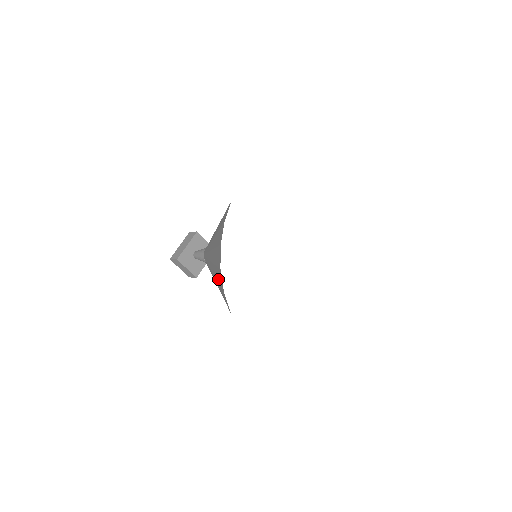
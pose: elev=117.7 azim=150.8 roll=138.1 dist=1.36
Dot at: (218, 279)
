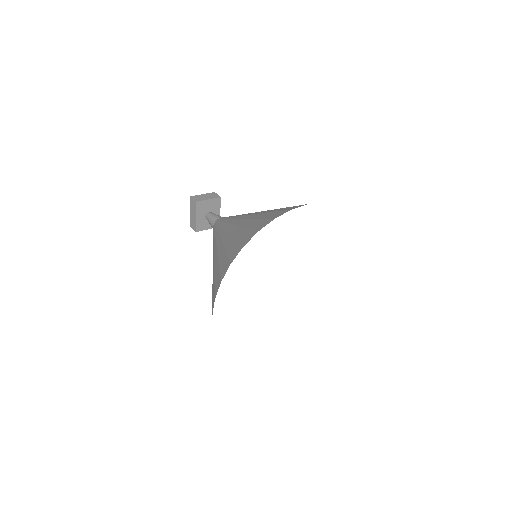
Dot at: occluded
